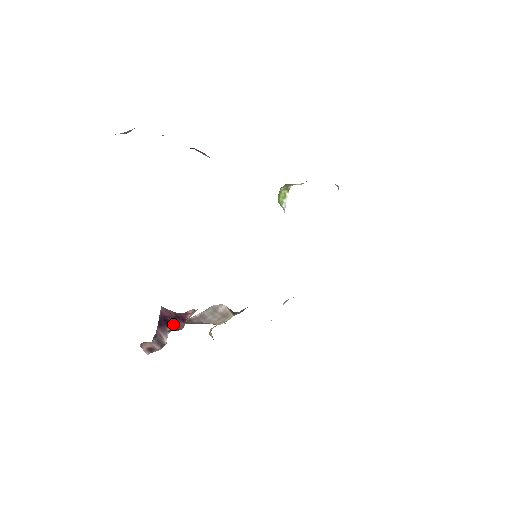
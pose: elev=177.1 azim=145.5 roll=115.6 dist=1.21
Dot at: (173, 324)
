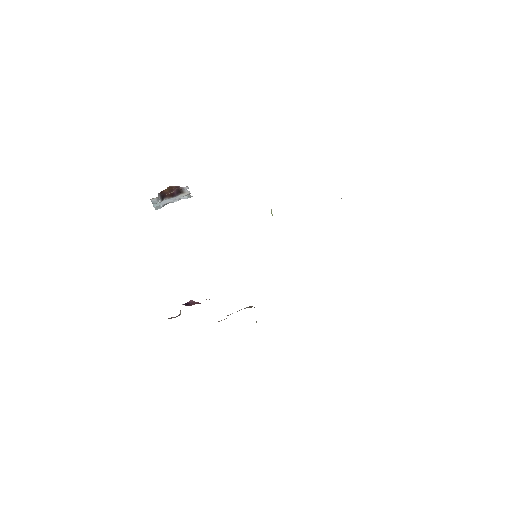
Dot at: (190, 305)
